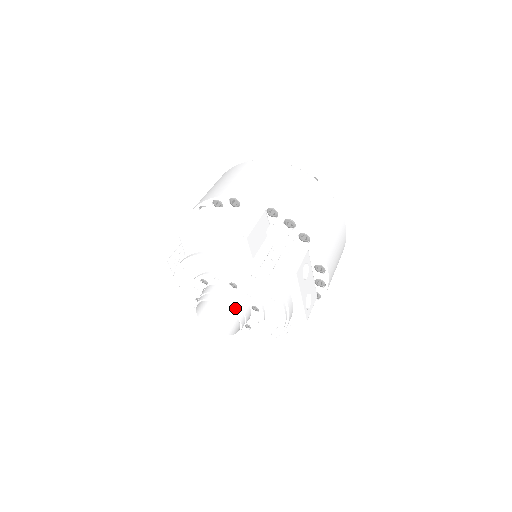
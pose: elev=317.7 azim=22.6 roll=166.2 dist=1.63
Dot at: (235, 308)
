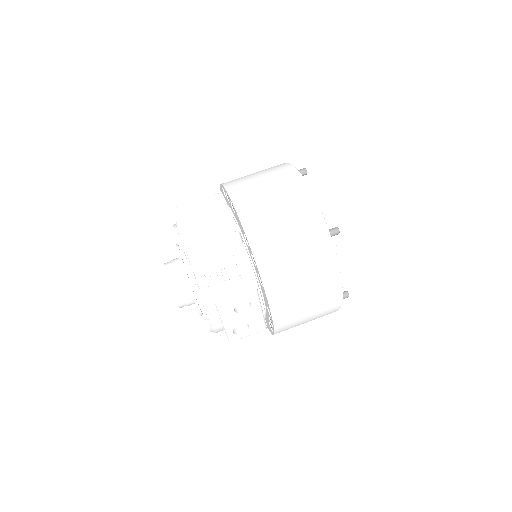
Dot at: (176, 291)
